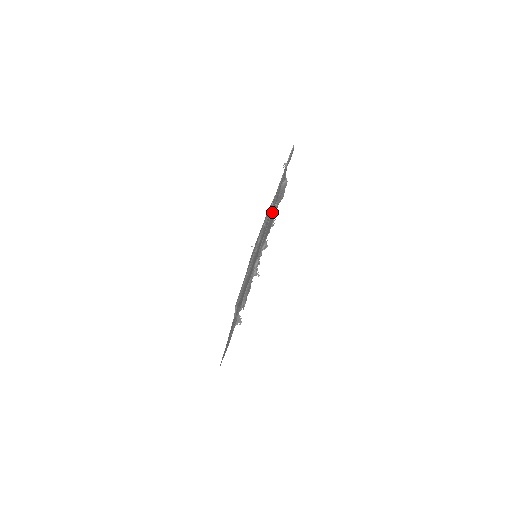
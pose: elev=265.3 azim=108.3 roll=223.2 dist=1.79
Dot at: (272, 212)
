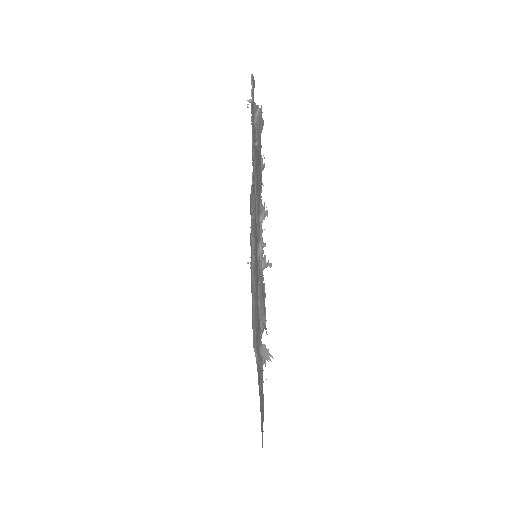
Dot at: (255, 168)
